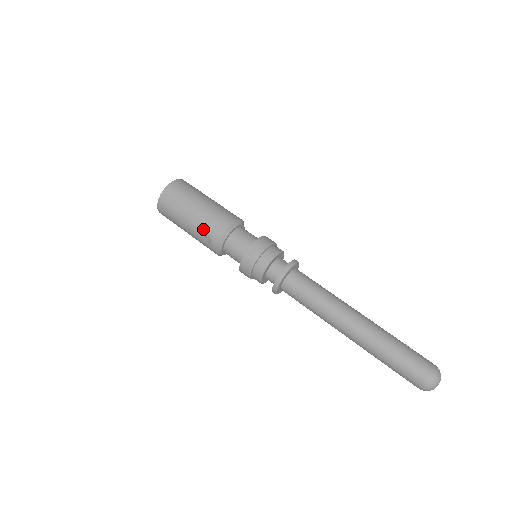
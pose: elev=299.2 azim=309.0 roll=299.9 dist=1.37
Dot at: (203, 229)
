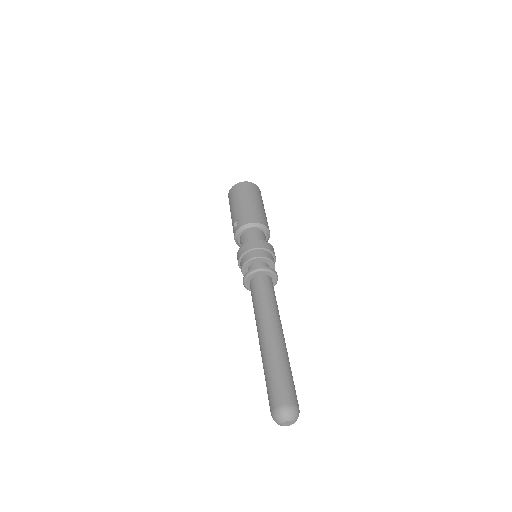
Dot at: (237, 216)
